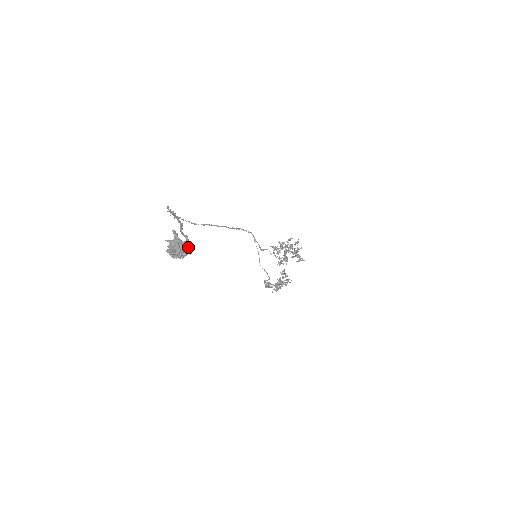
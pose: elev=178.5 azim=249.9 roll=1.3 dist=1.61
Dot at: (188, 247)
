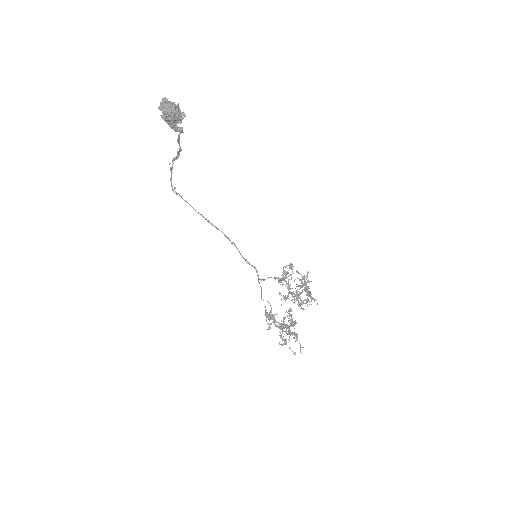
Dot at: (181, 114)
